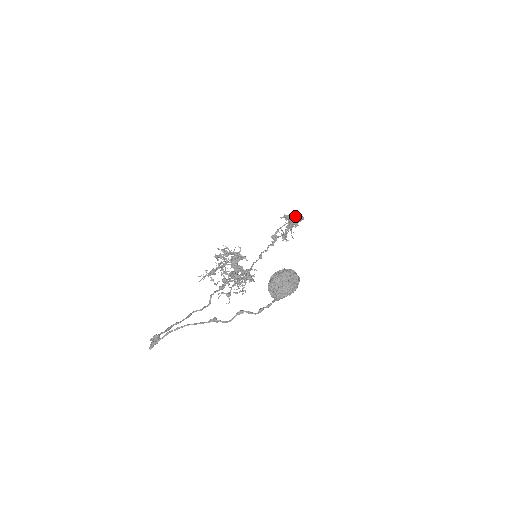
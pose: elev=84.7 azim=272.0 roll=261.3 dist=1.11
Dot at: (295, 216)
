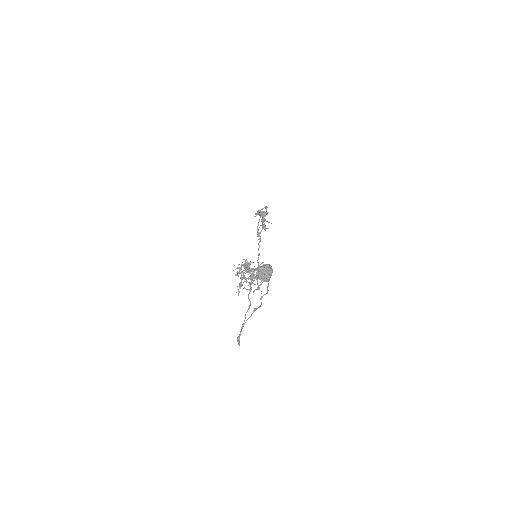
Dot at: occluded
